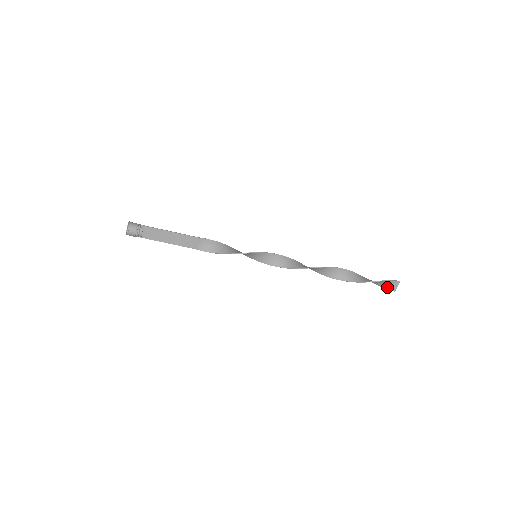
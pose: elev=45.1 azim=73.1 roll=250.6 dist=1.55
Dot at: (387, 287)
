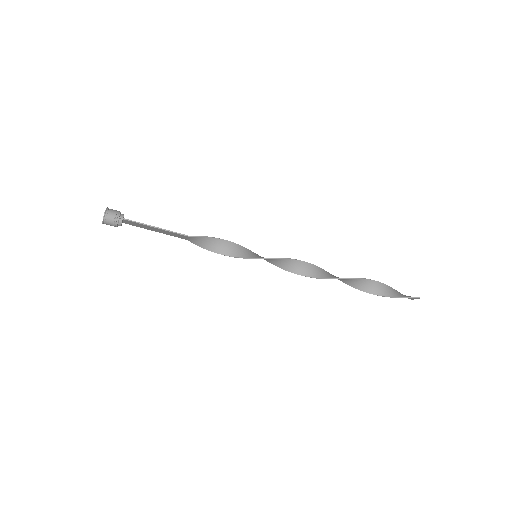
Dot at: occluded
